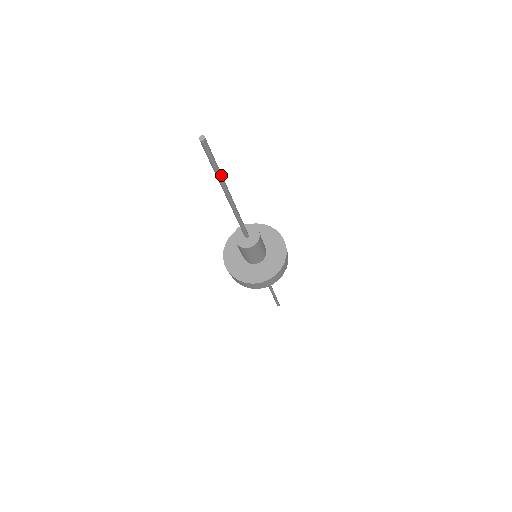
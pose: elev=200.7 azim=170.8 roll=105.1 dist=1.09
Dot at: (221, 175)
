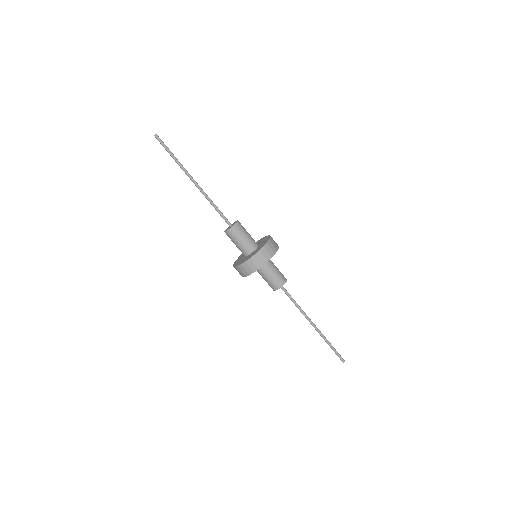
Dot at: (178, 161)
